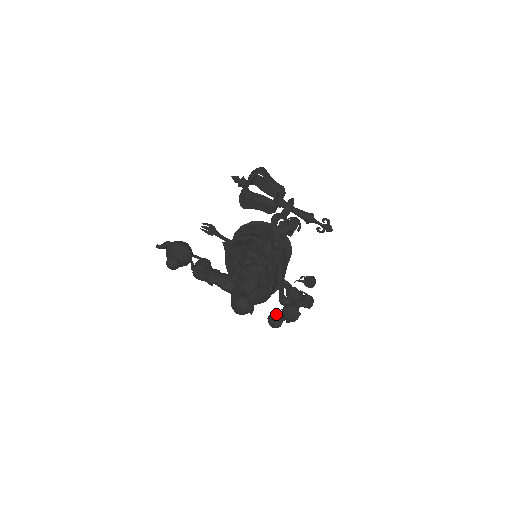
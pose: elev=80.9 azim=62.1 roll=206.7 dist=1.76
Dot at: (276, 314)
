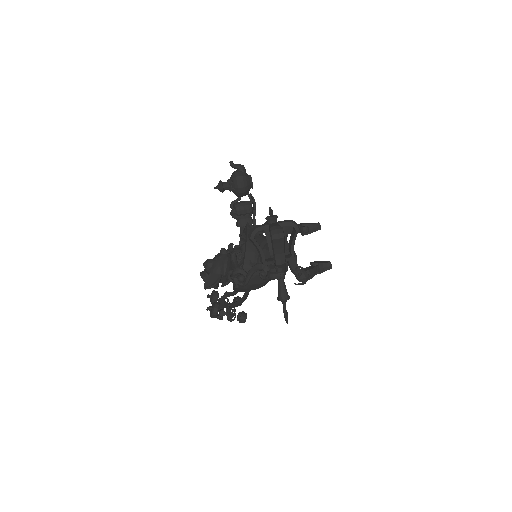
Dot at: (214, 297)
